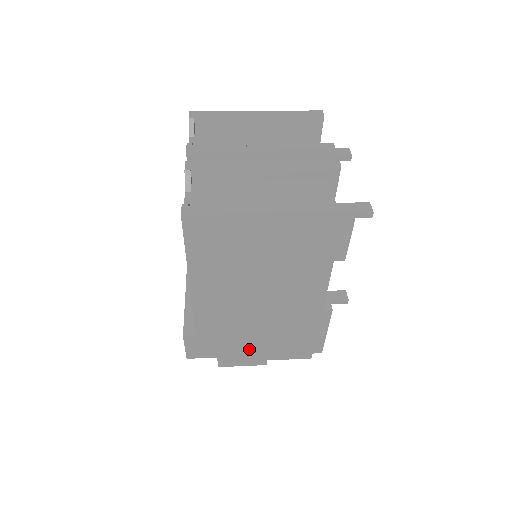
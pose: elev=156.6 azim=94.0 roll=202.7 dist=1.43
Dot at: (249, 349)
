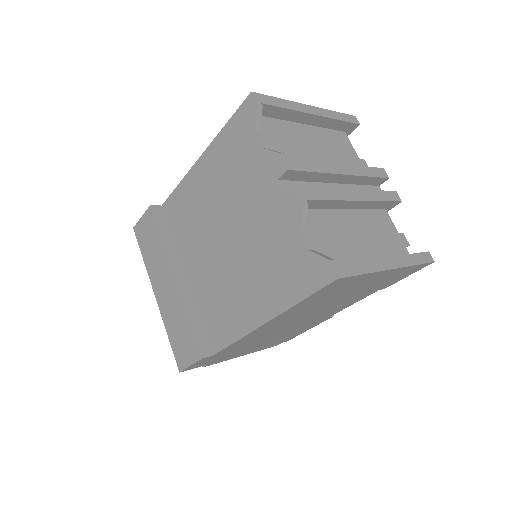
Dot at: (242, 352)
